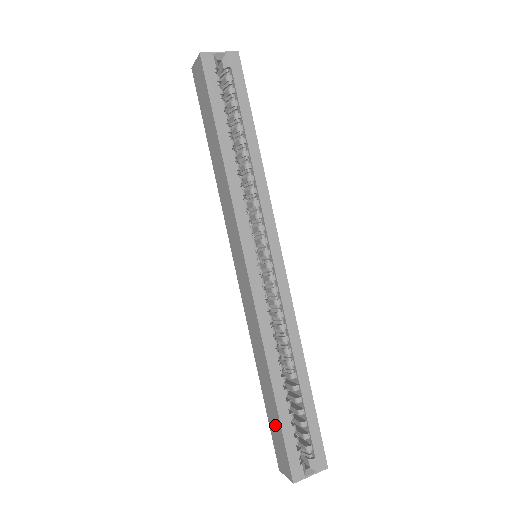
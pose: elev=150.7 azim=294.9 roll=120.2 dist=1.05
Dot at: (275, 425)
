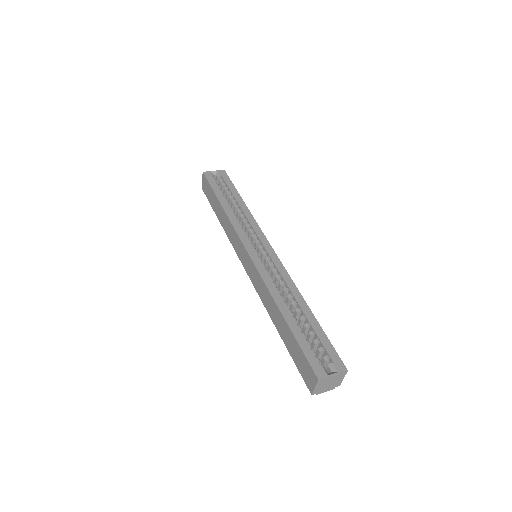
Dot at: (294, 349)
